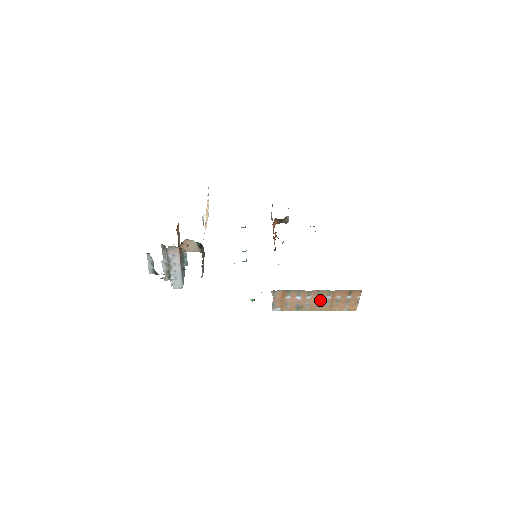
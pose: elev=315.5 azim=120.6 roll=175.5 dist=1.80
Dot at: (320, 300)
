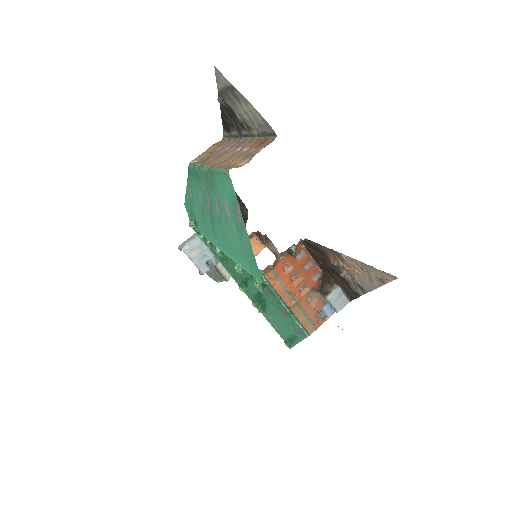
Dot at: (230, 152)
